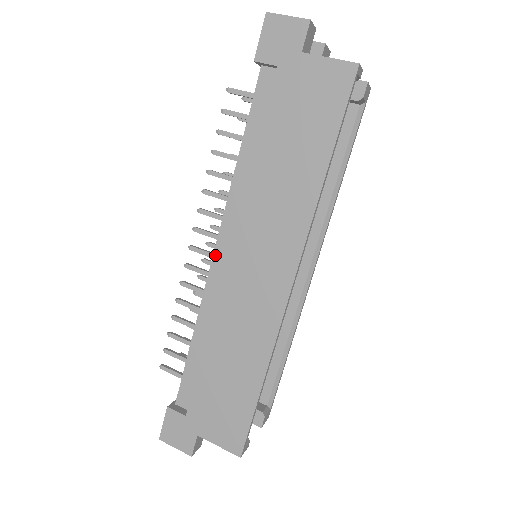
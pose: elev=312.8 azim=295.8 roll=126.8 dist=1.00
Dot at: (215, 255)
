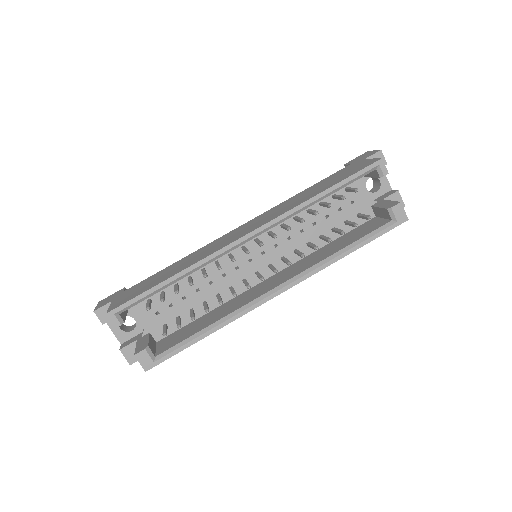
Dot at: occluded
